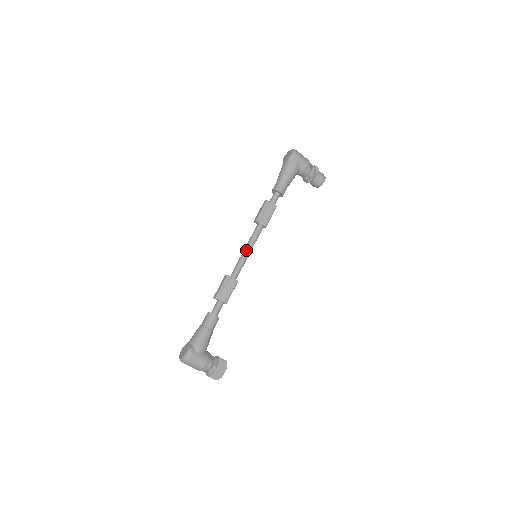
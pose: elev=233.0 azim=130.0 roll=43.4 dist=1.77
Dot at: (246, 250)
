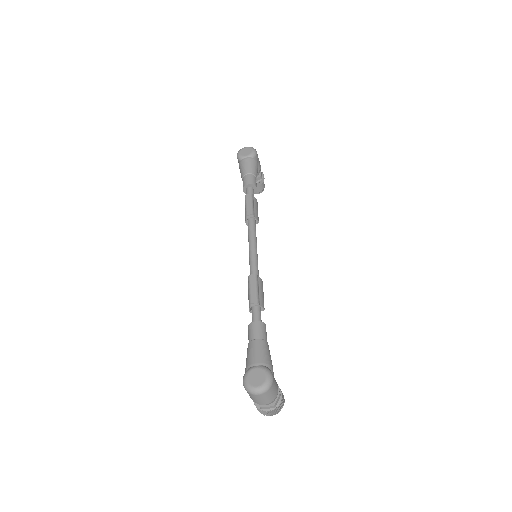
Dot at: (255, 246)
